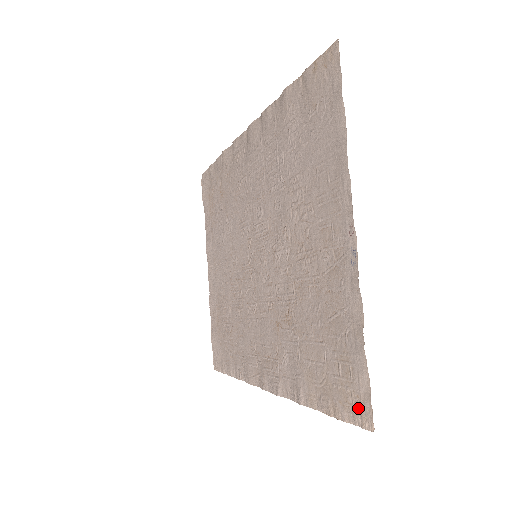
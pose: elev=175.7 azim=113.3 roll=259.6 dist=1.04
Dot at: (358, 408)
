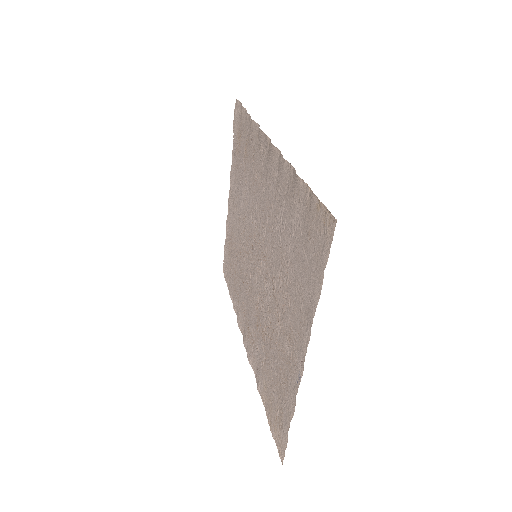
Dot at: (279, 444)
